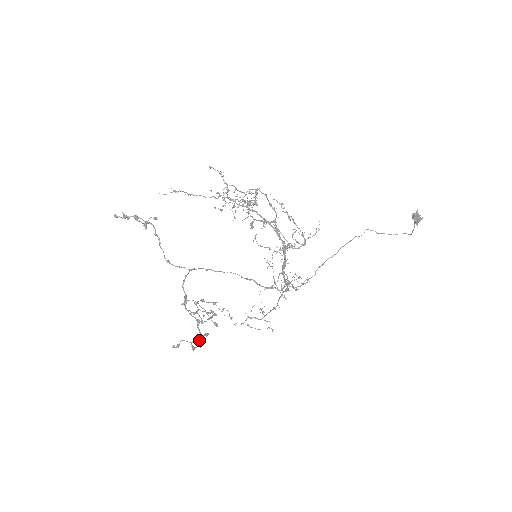
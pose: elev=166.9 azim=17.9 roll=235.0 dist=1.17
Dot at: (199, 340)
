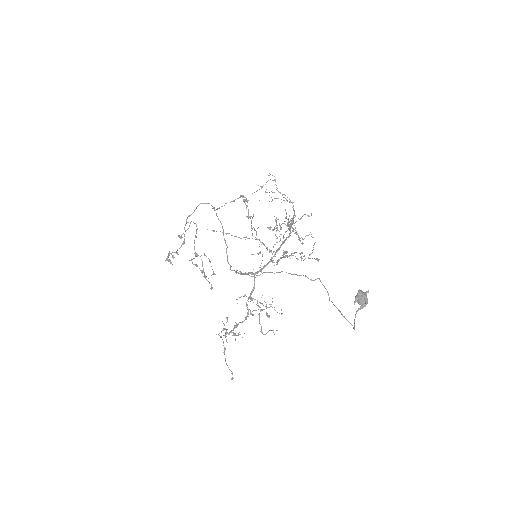
Dot at: (173, 256)
